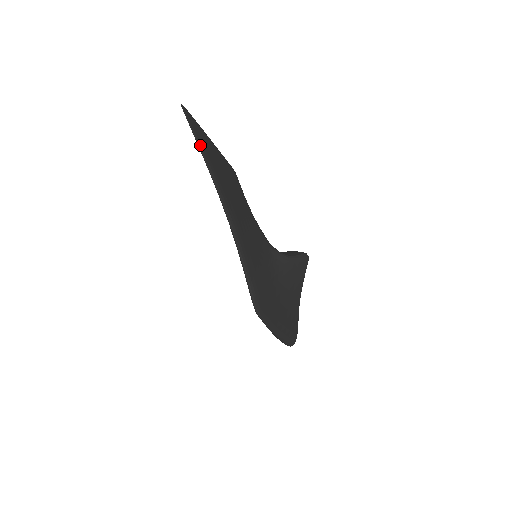
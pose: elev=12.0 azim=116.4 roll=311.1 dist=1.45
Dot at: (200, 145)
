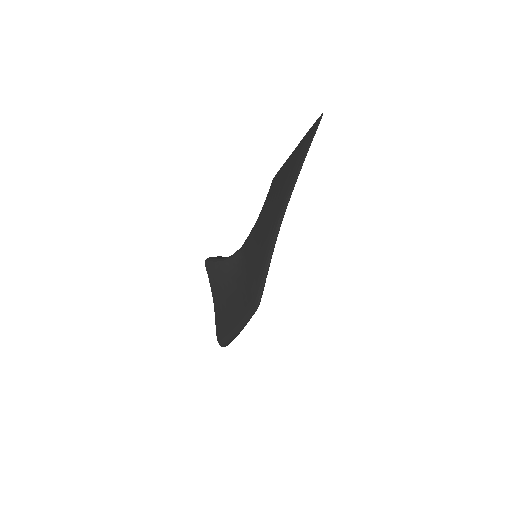
Dot at: (308, 150)
